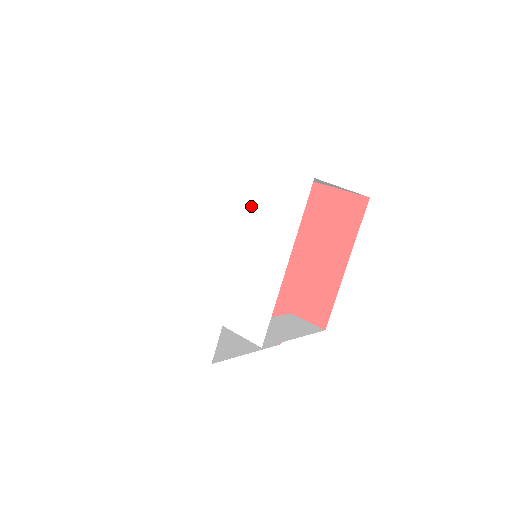
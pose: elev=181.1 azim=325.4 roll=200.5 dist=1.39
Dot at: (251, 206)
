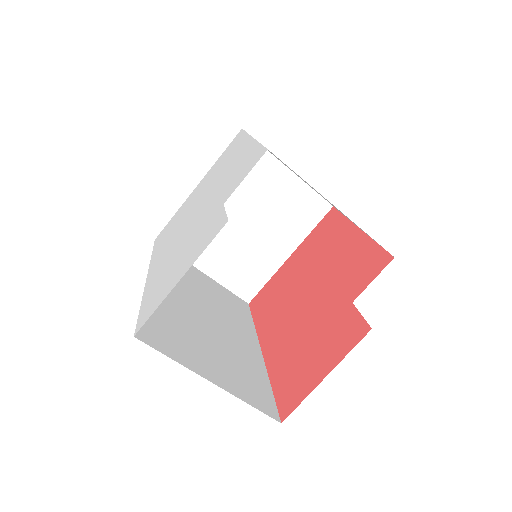
Dot at: (210, 179)
